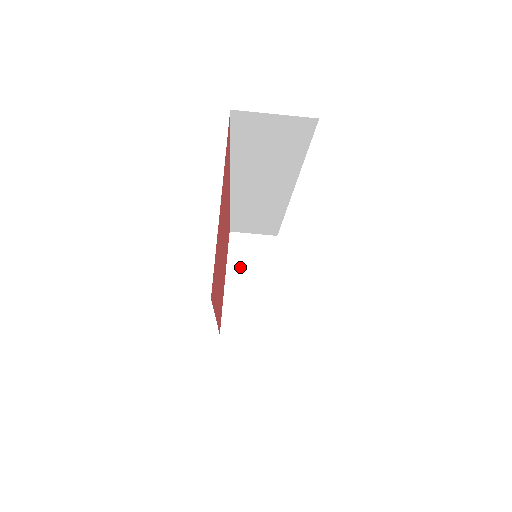
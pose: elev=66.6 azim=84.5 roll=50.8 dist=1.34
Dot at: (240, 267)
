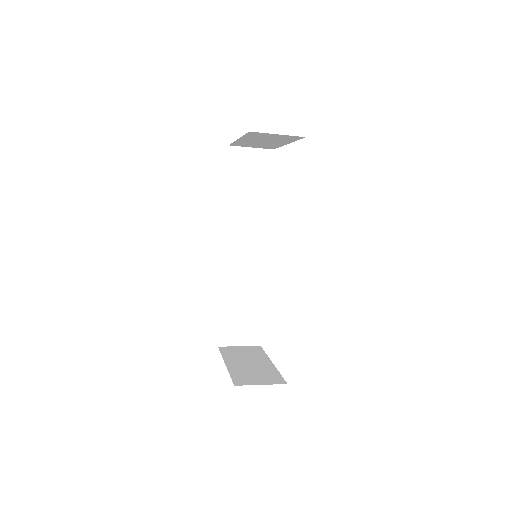
Dot at: occluded
